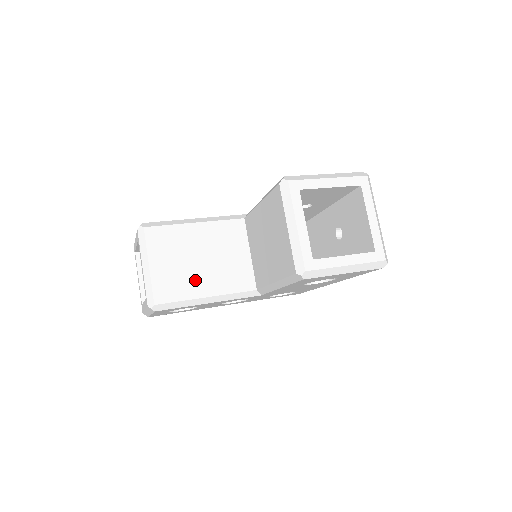
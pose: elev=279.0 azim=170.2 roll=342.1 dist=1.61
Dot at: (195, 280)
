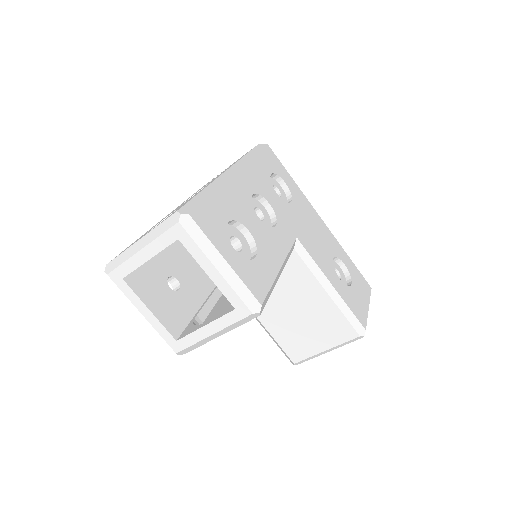
Dot at: occluded
